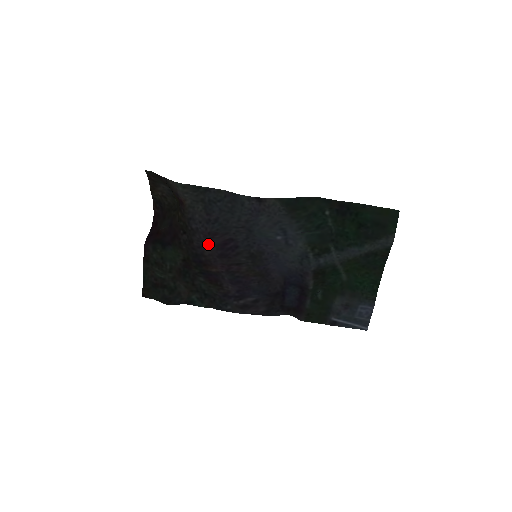
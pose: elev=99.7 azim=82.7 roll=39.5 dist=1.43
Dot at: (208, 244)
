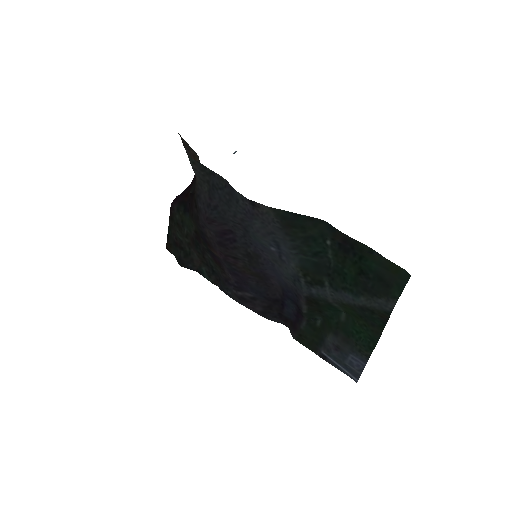
Dot at: (208, 227)
